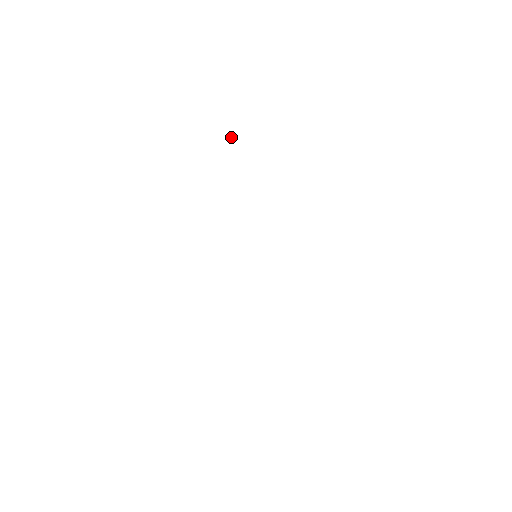
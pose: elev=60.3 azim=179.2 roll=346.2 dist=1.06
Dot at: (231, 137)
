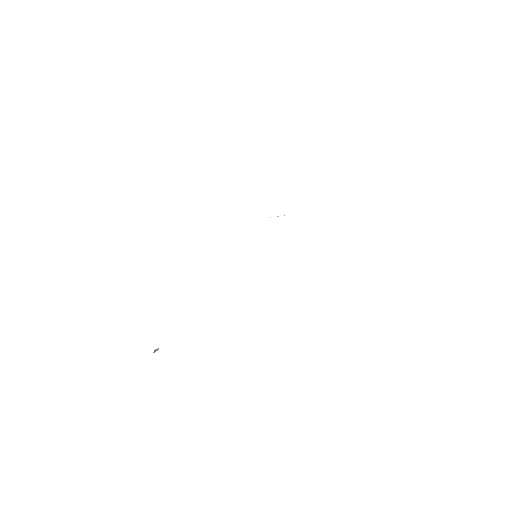
Dot at: (154, 350)
